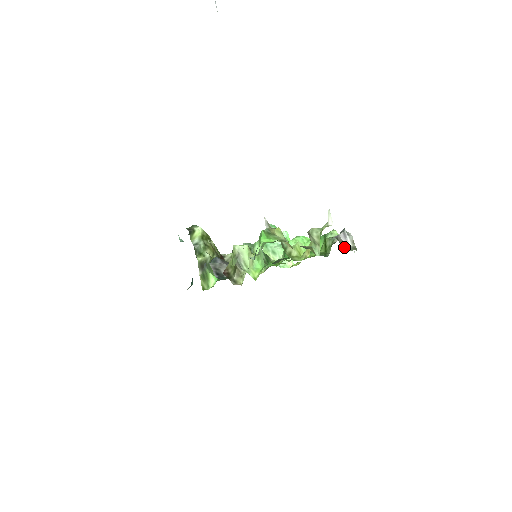
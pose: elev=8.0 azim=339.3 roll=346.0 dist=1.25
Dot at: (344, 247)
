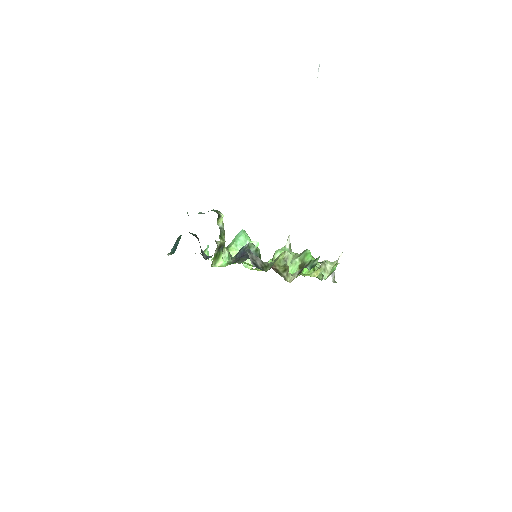
Dot at: (332, 279)
